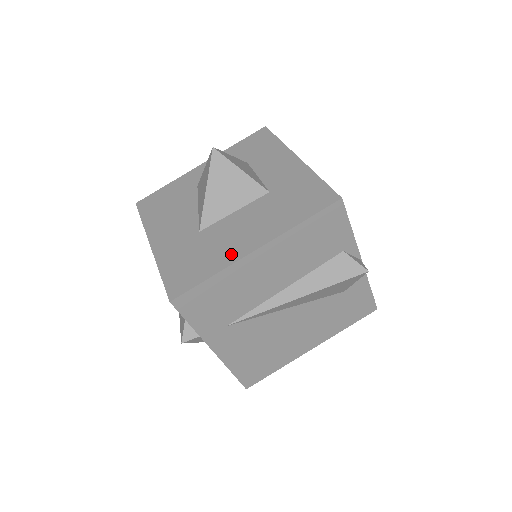
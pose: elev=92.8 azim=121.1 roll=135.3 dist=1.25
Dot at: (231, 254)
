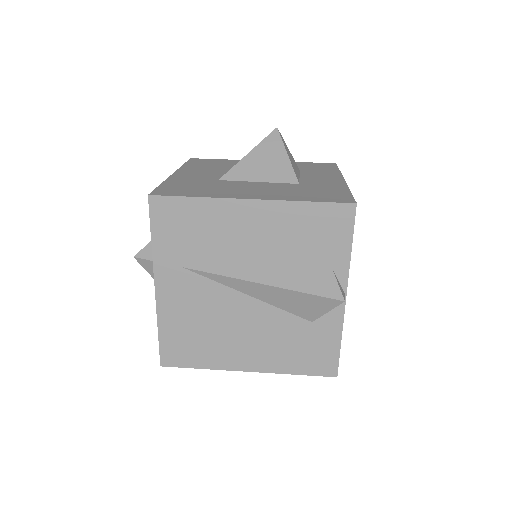
Dot at: (228, 194)
